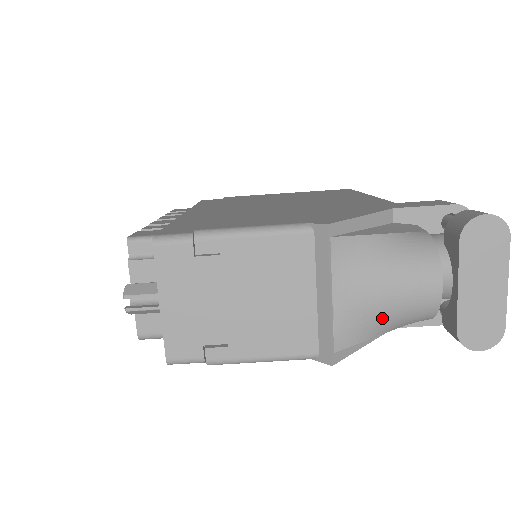
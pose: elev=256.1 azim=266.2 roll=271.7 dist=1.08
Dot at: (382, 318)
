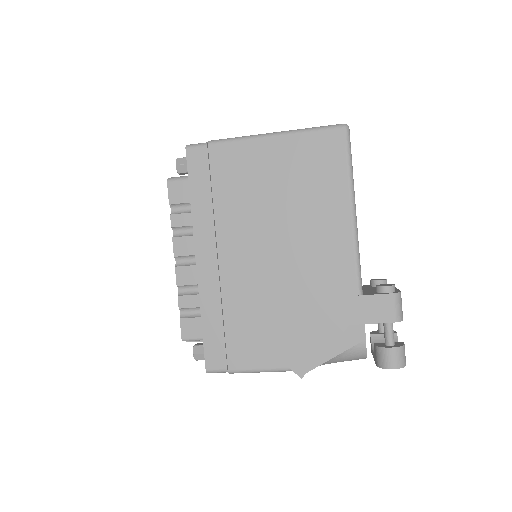
Dot at: occluded
